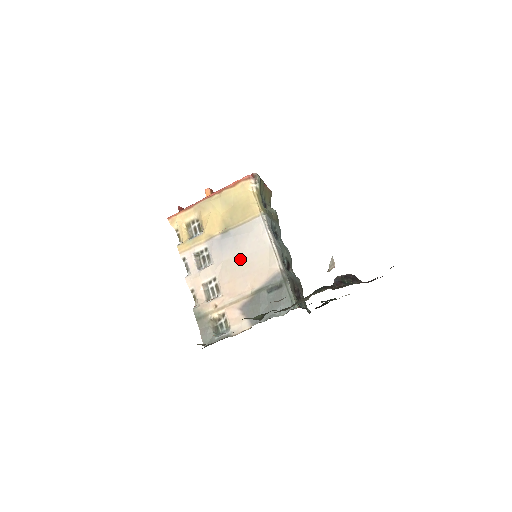
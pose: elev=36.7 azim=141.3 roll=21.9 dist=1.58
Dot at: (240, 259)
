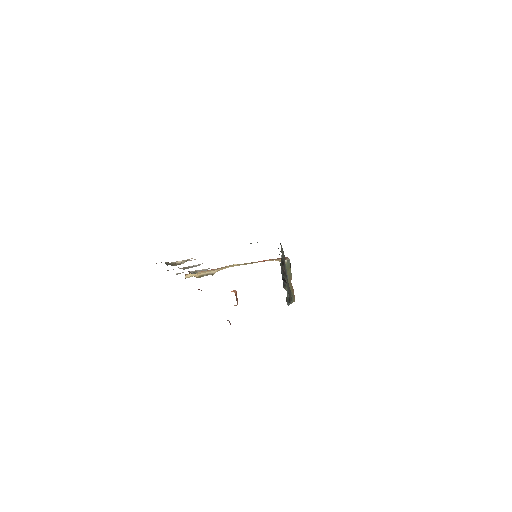
Dot at: occluded
